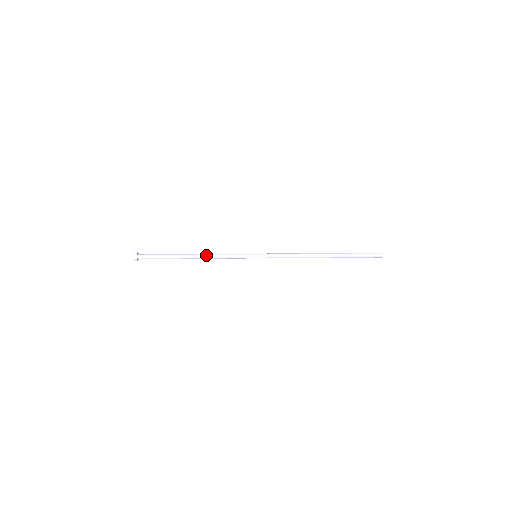
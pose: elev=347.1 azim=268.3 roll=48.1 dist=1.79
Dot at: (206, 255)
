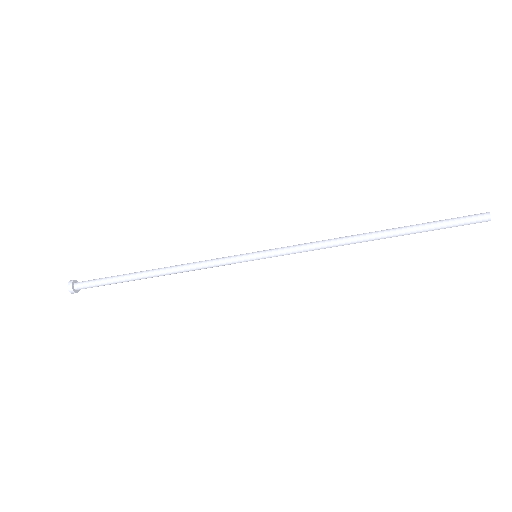
Dot at: (175, 266)
